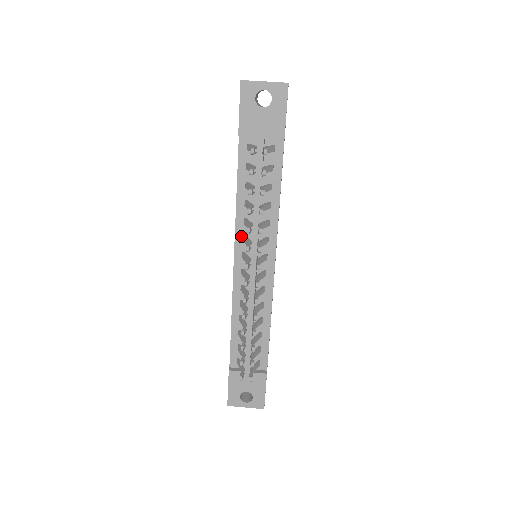
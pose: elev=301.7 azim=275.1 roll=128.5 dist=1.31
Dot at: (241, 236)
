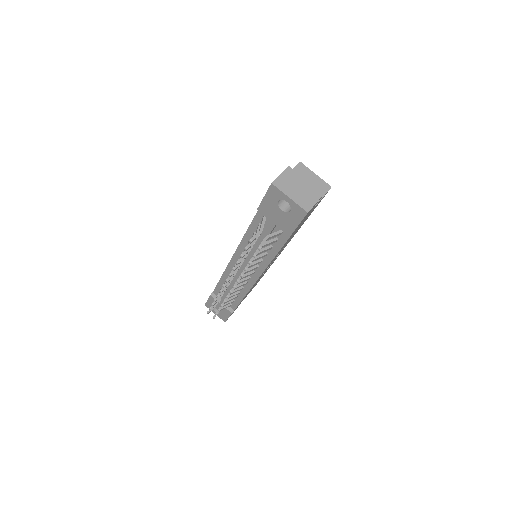
Dot at: (241, 251)
